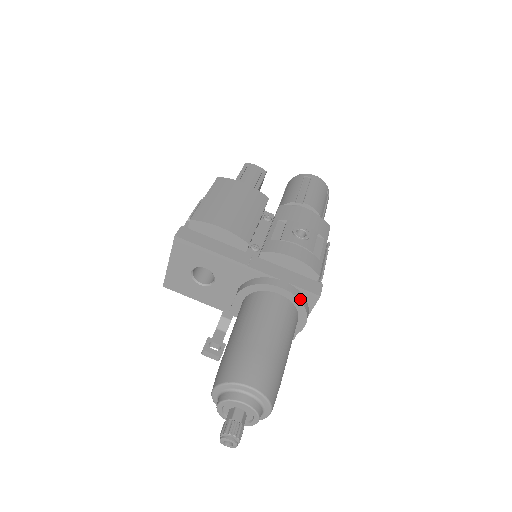
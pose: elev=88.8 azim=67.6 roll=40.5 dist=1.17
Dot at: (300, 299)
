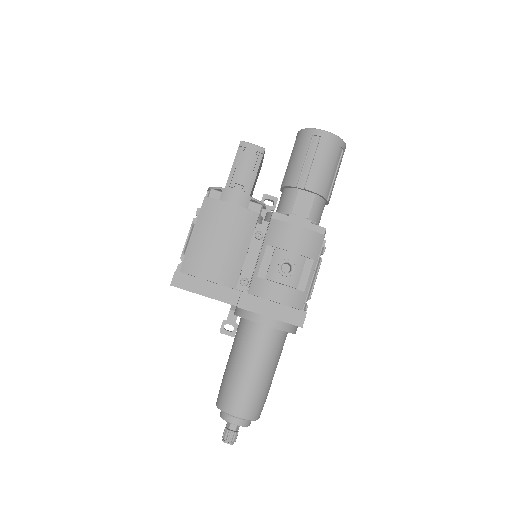
Dot at: (284, 330)
